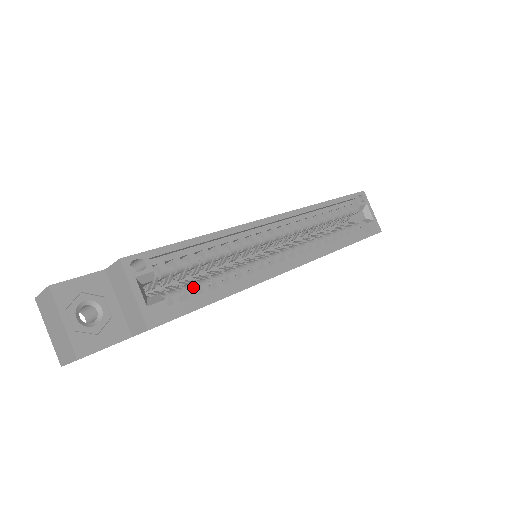
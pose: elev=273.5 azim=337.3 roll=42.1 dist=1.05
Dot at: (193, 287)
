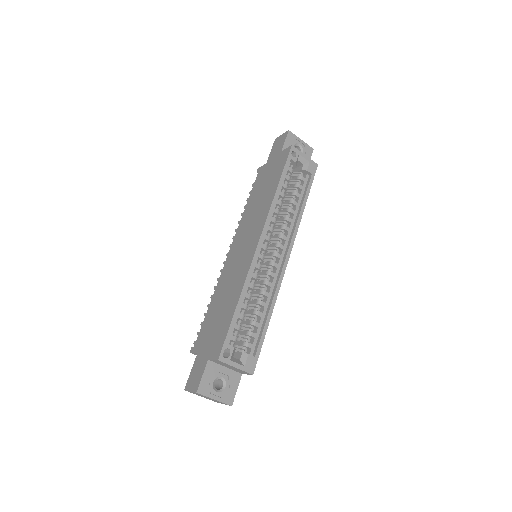
Dot at: (251, 329)
